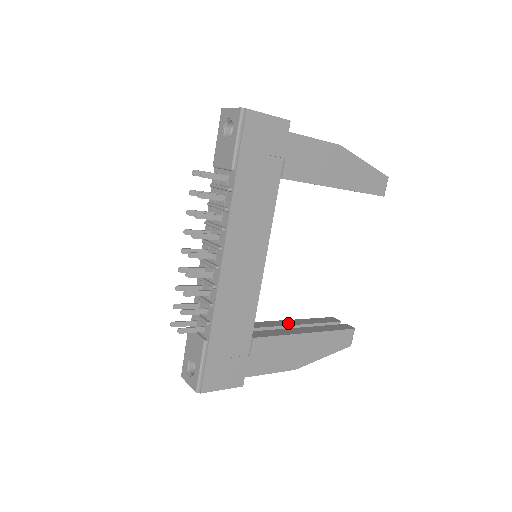
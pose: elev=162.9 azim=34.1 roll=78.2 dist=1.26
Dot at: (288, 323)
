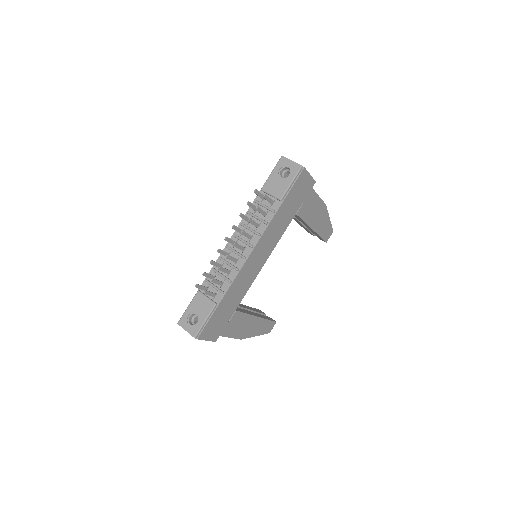
Dot at: (243, 306)
